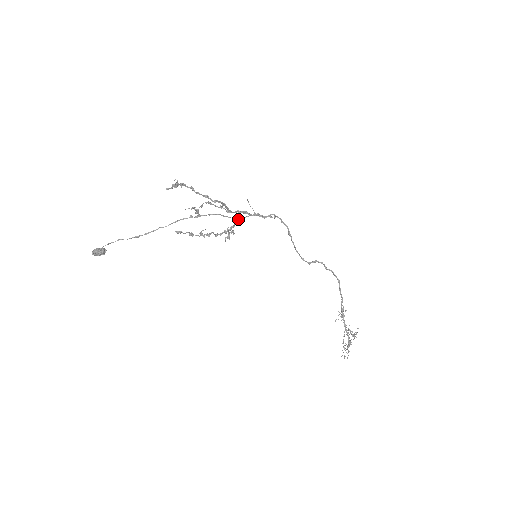
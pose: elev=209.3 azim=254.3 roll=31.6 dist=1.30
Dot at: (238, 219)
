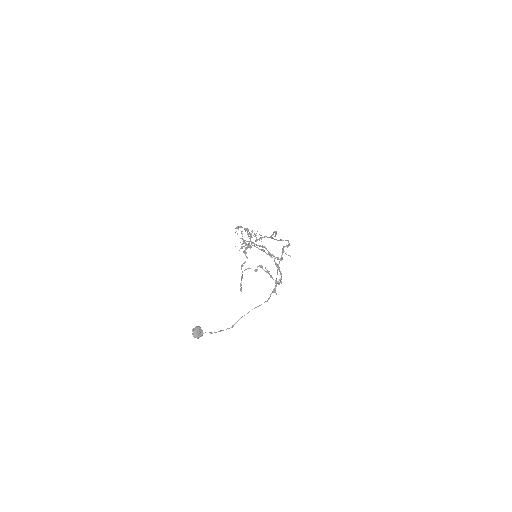
Dot at: occluded
